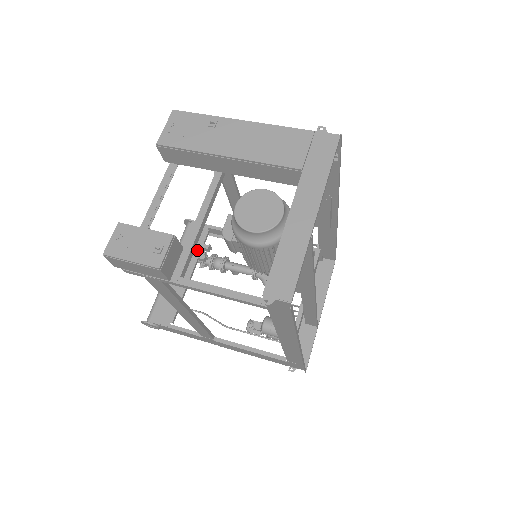
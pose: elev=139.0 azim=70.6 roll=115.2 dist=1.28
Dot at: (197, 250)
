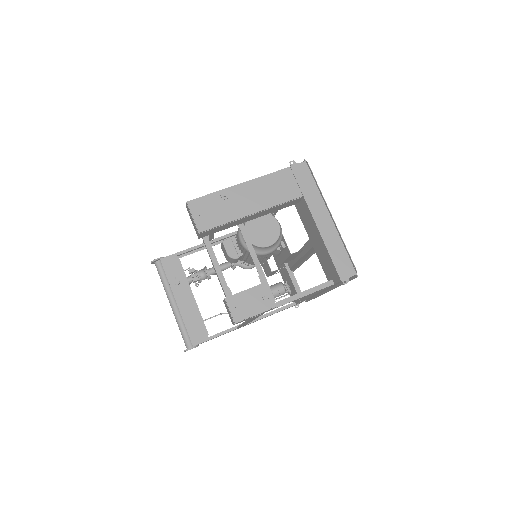
Dot at: (183, 277)
